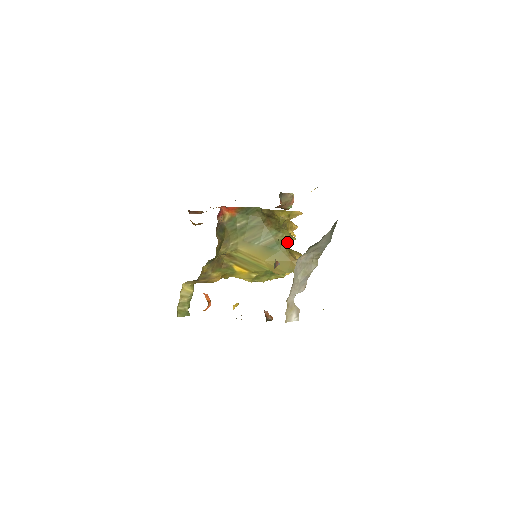
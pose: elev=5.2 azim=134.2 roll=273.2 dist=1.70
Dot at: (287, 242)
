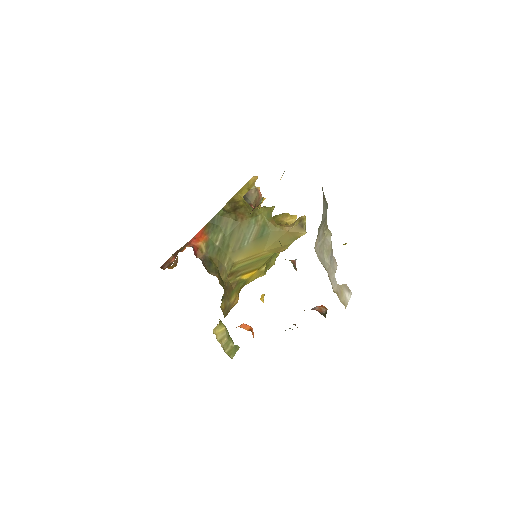
Dot at: (270, 218)
